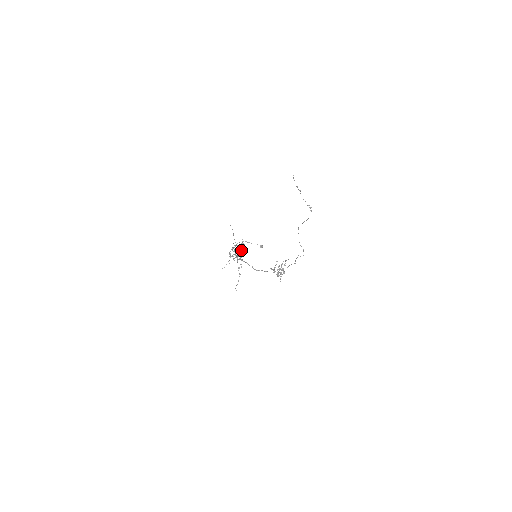
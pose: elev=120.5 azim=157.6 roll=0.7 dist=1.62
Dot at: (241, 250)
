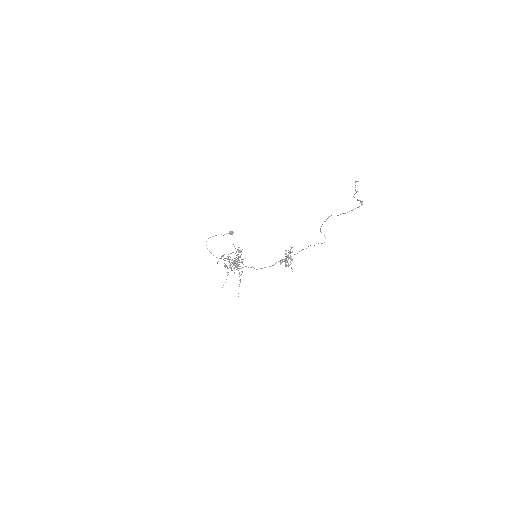
Dot at: occluded
